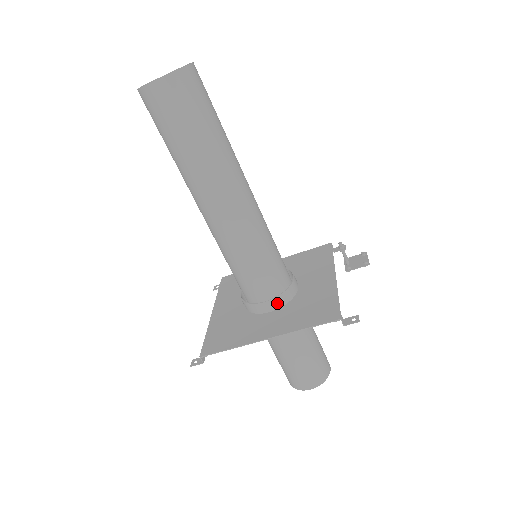
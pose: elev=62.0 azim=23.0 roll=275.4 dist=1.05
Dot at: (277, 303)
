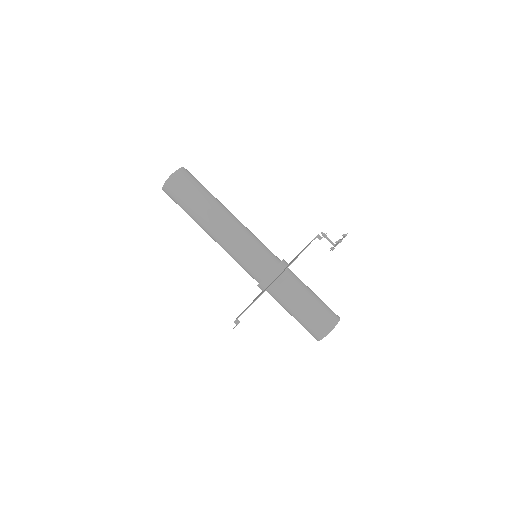
Dot at: (267, 281)
